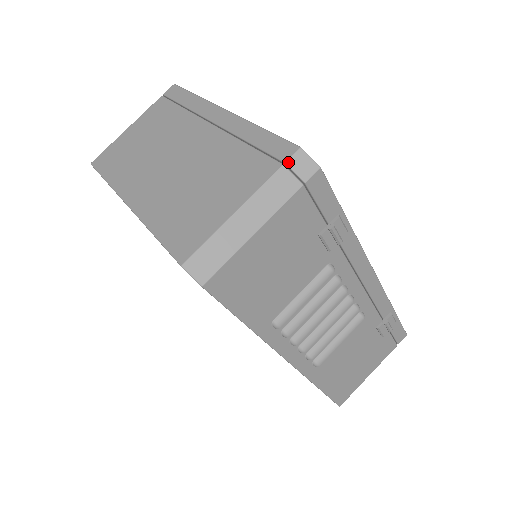
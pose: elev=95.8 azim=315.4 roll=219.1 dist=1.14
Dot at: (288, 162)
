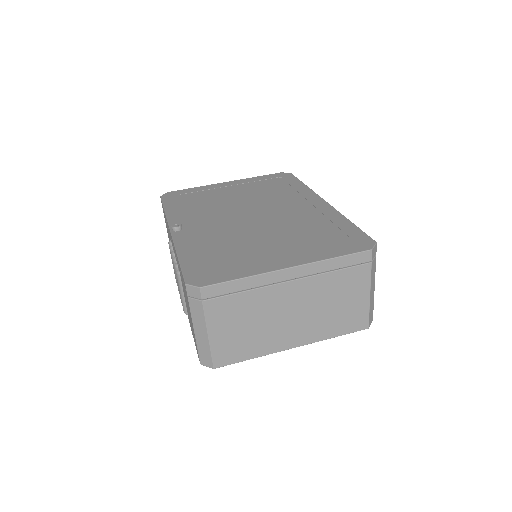
Dot at: (372, 259)
